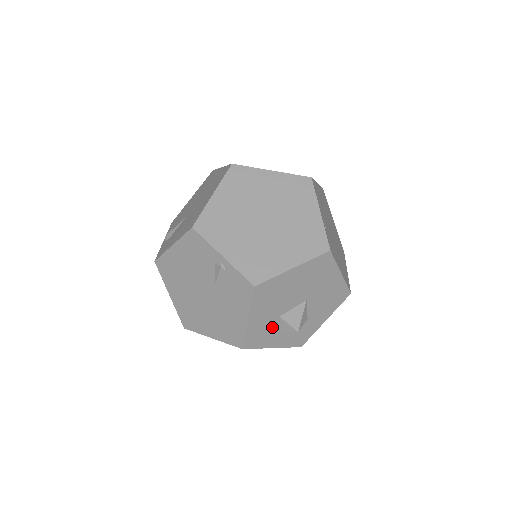
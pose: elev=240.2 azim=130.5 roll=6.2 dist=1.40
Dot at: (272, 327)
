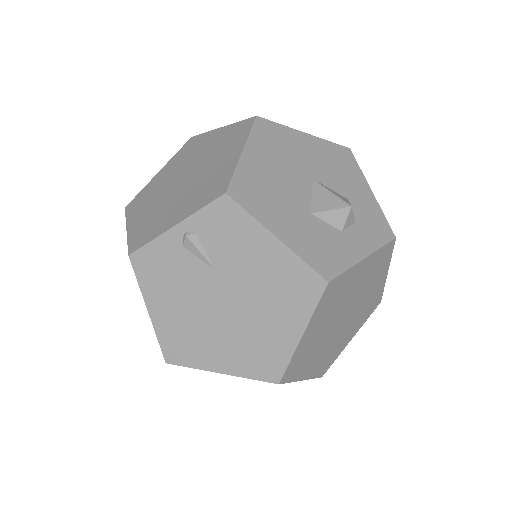
Dot at: (322, 232)
